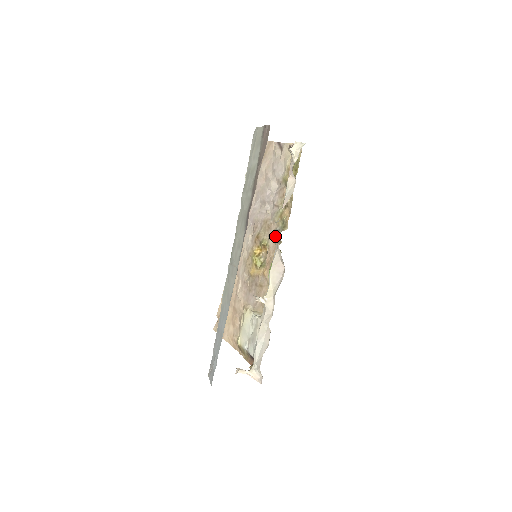
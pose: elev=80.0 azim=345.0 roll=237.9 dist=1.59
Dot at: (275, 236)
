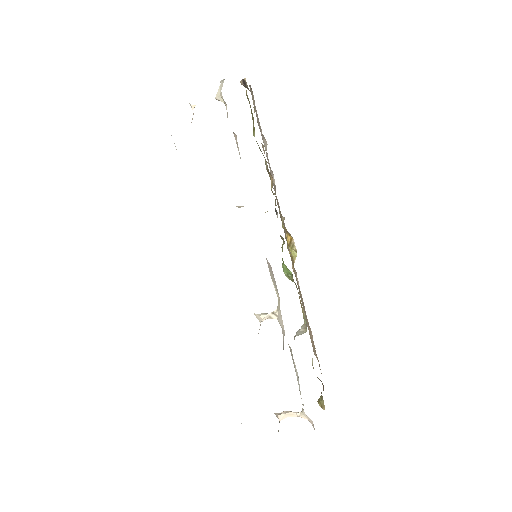
Dot at: occluded
